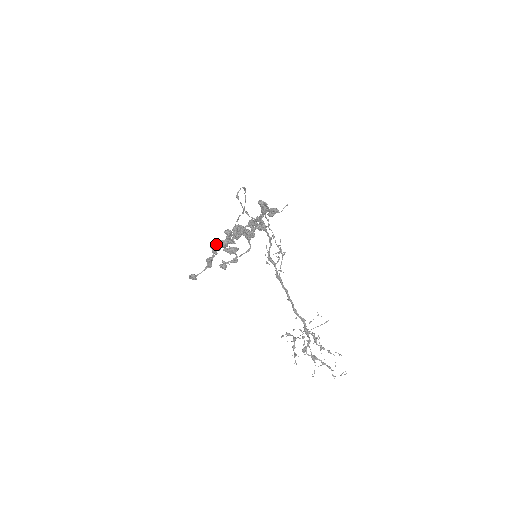
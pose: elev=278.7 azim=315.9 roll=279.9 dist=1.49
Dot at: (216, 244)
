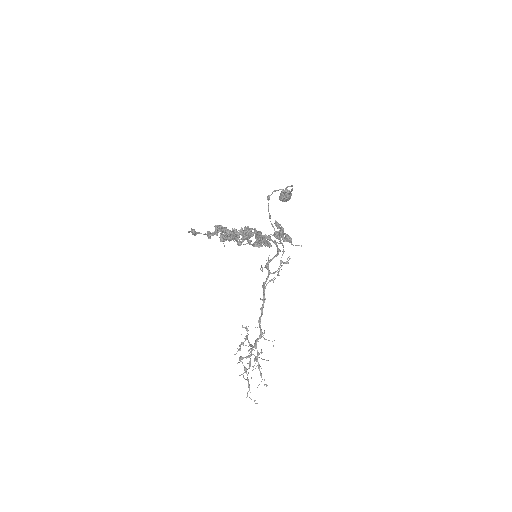
Dot at: (221, 227)
